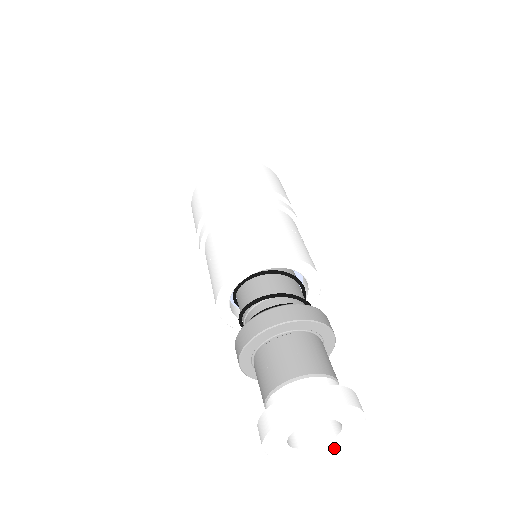
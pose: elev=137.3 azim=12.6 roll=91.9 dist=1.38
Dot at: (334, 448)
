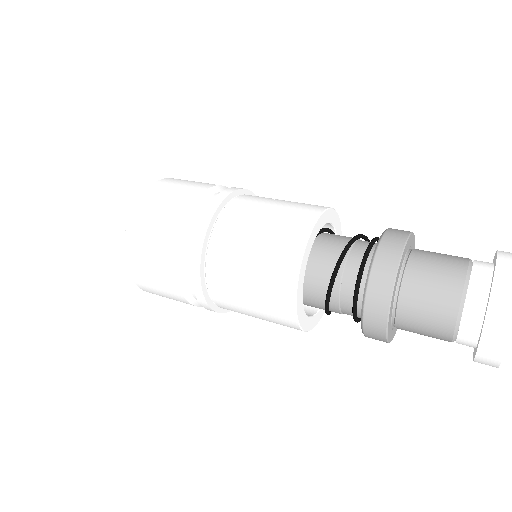
Dot at: occluded
